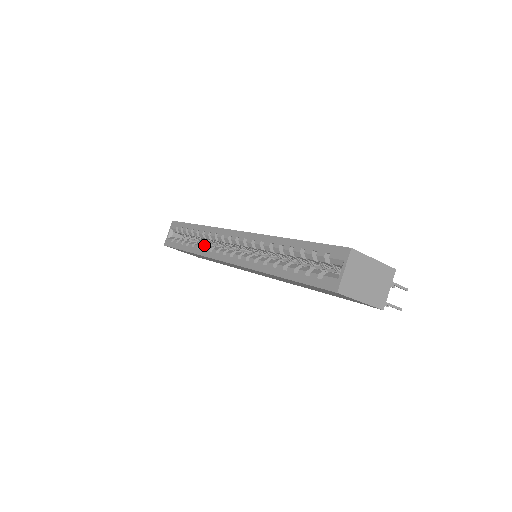
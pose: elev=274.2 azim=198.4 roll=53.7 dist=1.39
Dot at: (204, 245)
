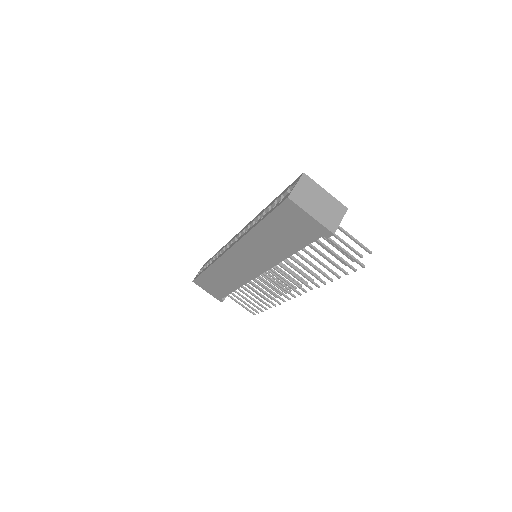
Dot at: occluded
